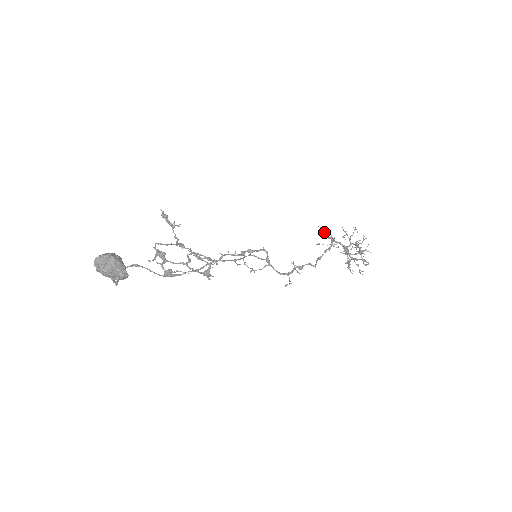
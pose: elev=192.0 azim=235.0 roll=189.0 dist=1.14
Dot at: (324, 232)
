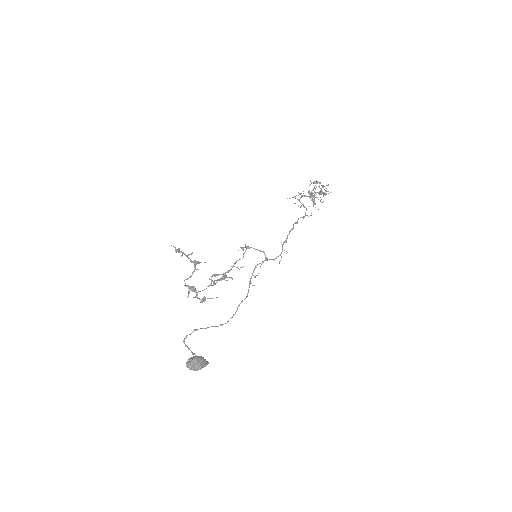
Dot at: (295, 197)
